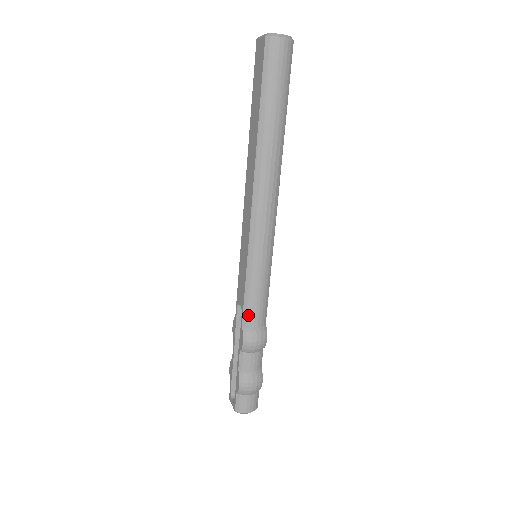
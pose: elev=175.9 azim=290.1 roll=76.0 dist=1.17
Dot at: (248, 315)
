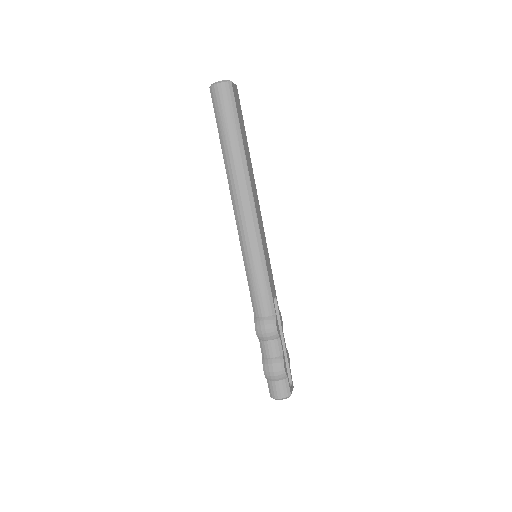
Dot at: (255, 307)
